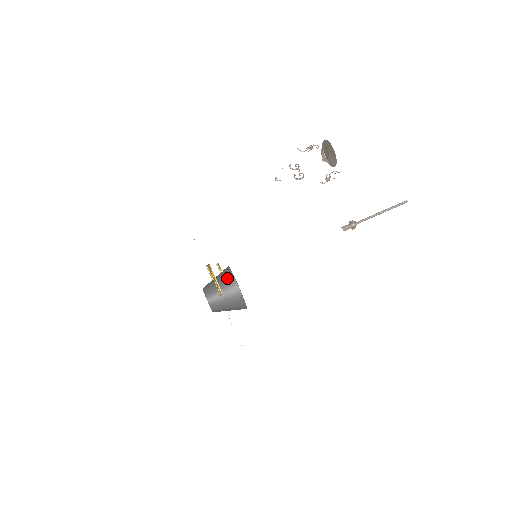
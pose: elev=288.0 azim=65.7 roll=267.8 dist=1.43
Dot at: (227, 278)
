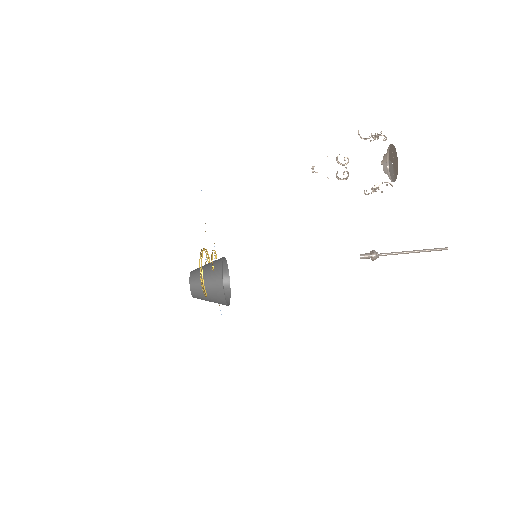
Dot at: (216, 285)
